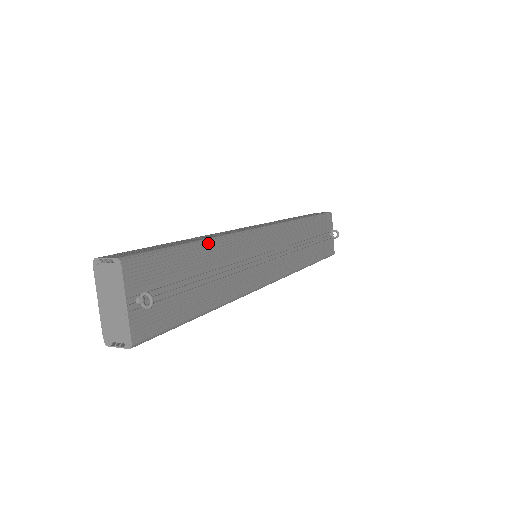
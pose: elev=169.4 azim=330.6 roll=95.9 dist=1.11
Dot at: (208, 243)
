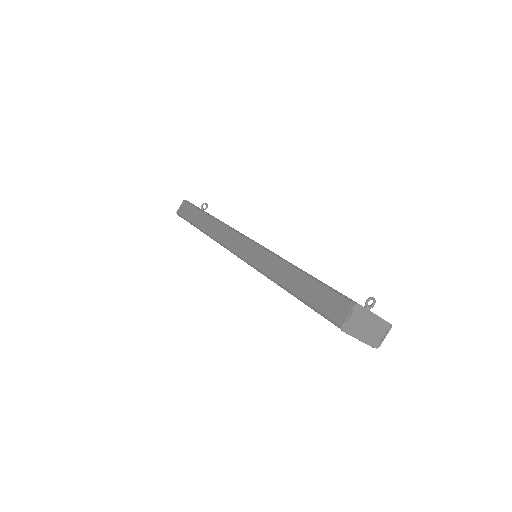
Dot at: (294, 265)
